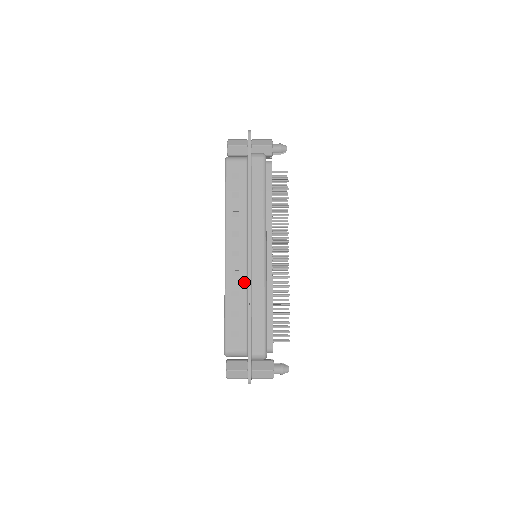
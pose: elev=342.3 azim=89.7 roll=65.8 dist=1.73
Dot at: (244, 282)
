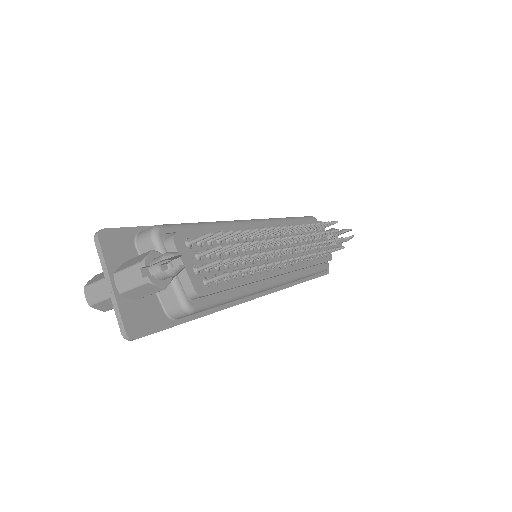
Dot at: occluded
